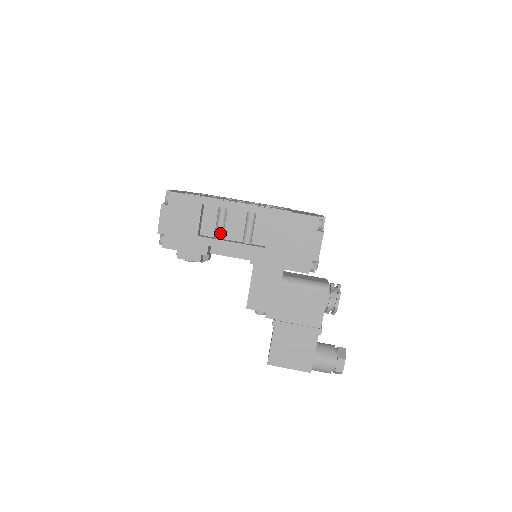
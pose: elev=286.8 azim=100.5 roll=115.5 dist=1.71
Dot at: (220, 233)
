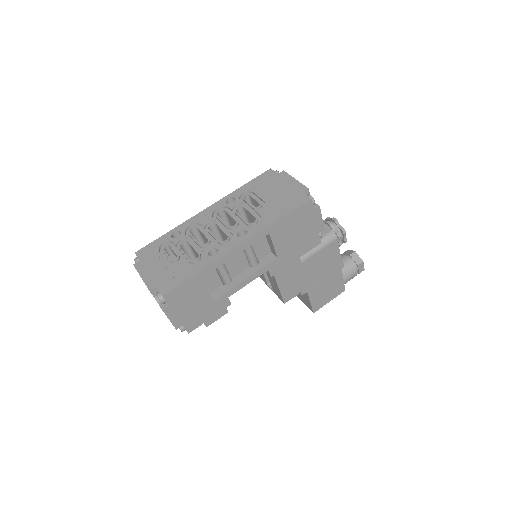
Dot at: (223, 275)
